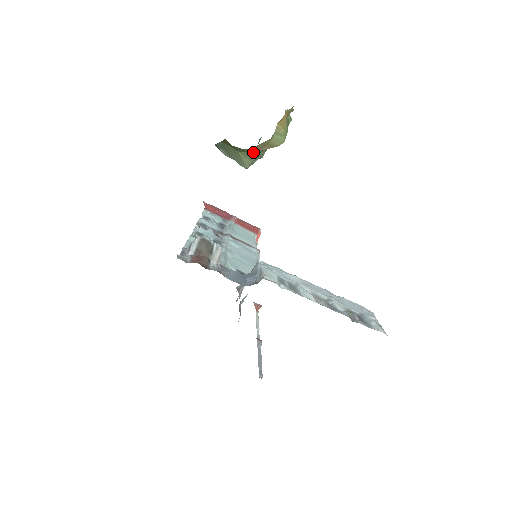
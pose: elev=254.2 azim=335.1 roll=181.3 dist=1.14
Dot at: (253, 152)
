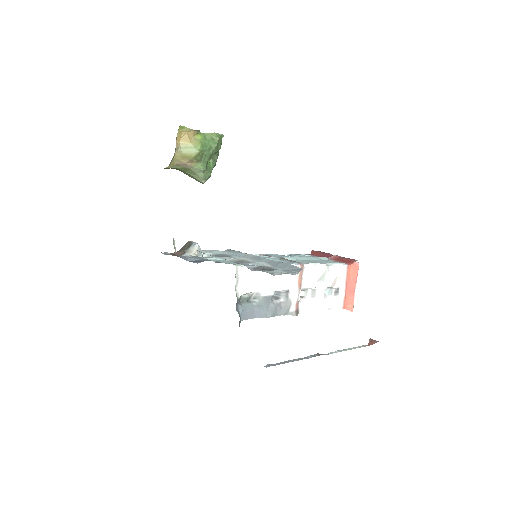
Dot at: (187, 168)
